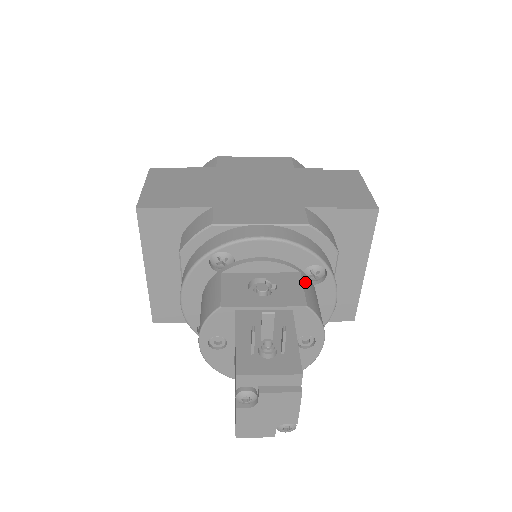
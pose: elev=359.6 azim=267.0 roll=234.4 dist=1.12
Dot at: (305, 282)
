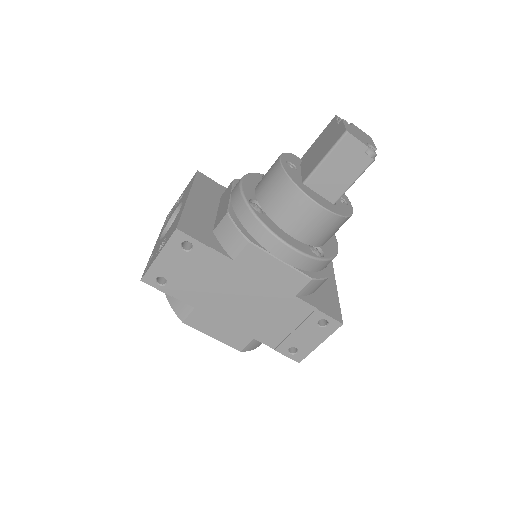
Dot at: occluded
